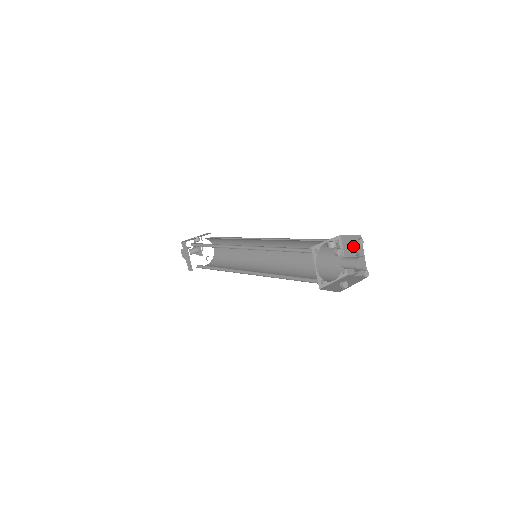
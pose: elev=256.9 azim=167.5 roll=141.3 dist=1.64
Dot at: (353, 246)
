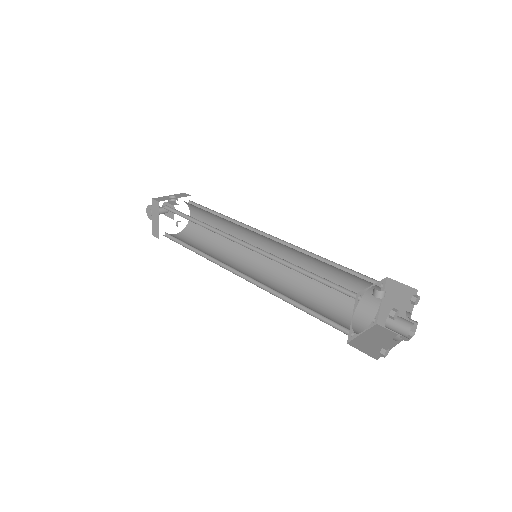
Dot at: (400, 297)
